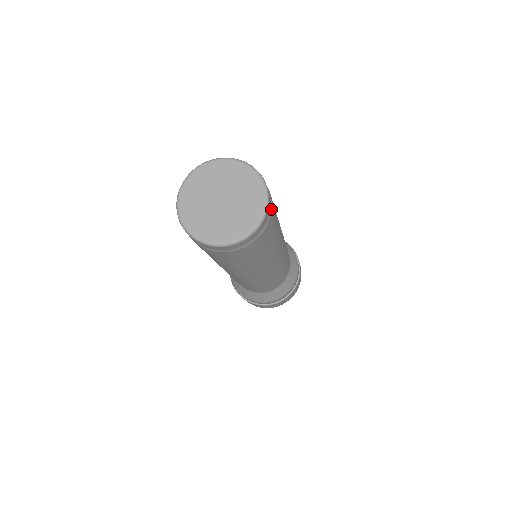
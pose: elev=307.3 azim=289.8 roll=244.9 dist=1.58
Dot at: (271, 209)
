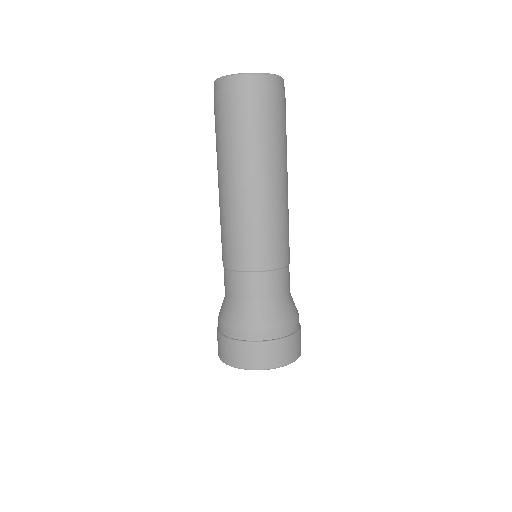
Dot at: (282, 92)
